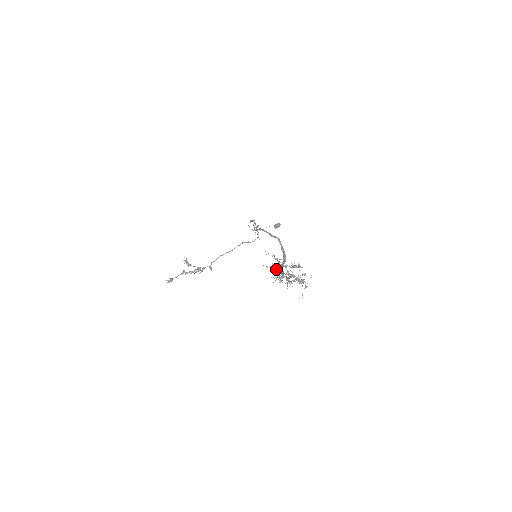
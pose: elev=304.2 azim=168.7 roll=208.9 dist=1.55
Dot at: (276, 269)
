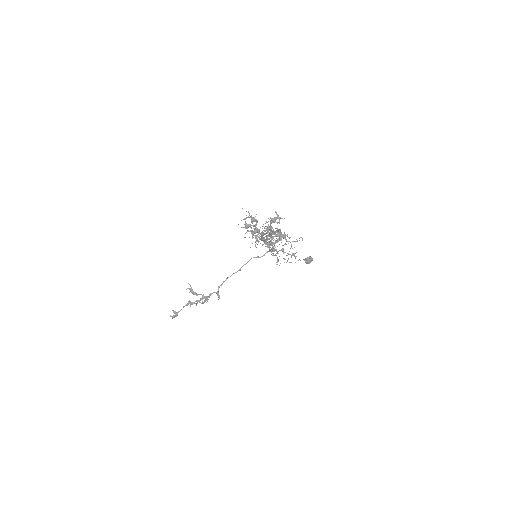
Dot at: (258, 236)
